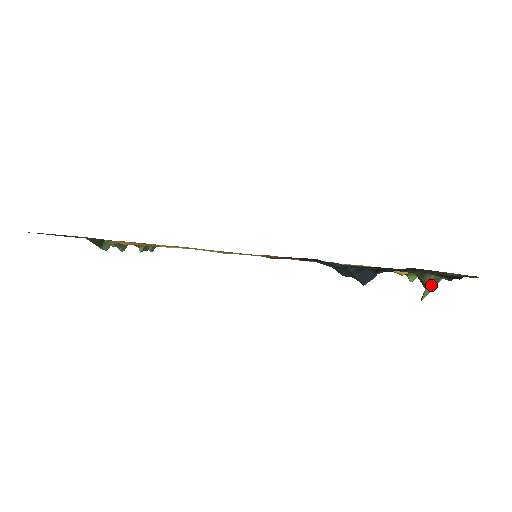
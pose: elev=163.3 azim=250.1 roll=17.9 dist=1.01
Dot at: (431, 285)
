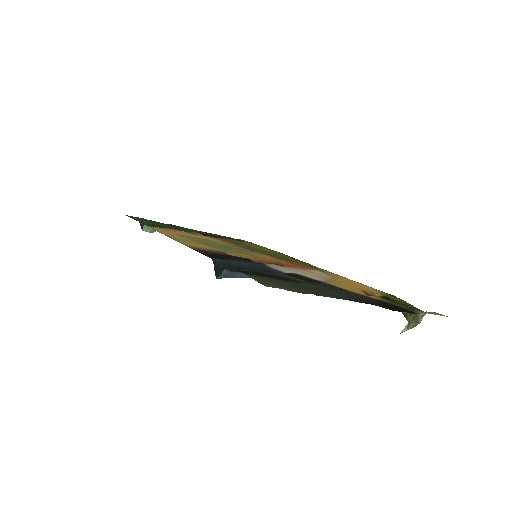
Dot at: (411, 318)
